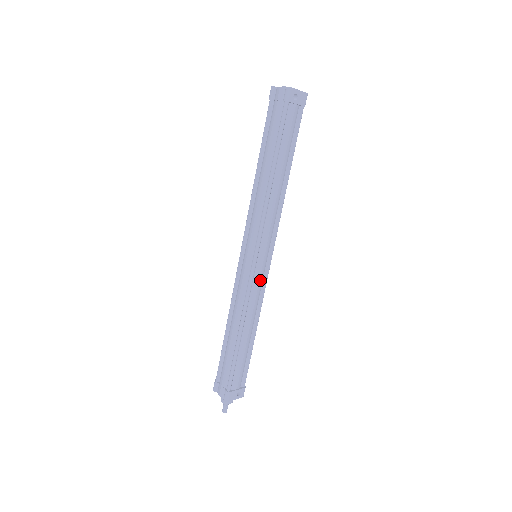
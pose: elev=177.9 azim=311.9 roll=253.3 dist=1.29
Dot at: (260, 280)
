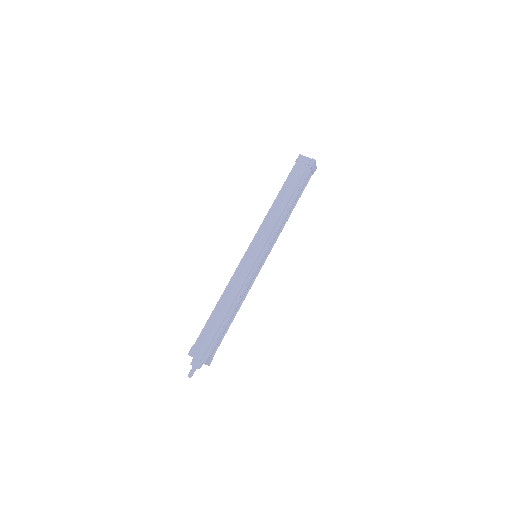
Dot at: (256, 273)
